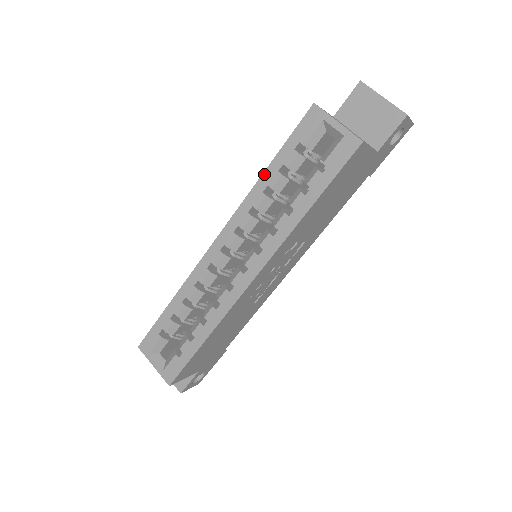
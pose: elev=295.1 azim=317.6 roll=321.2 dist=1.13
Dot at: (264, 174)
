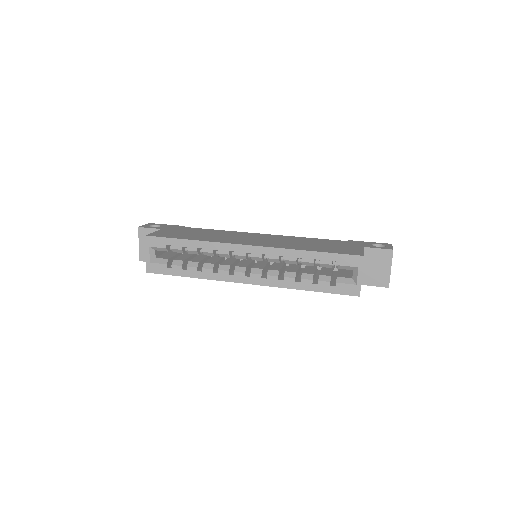
Dot at: (307, 252)
